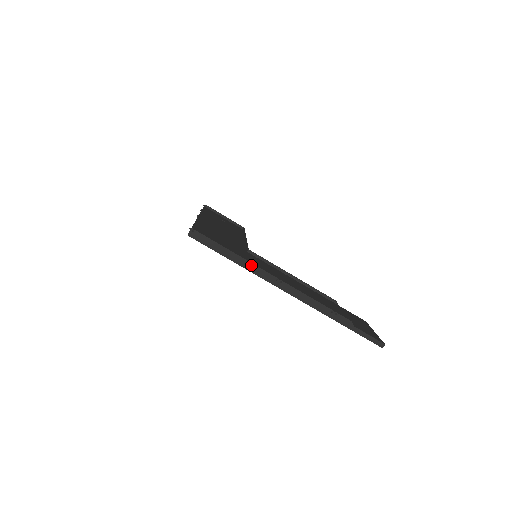
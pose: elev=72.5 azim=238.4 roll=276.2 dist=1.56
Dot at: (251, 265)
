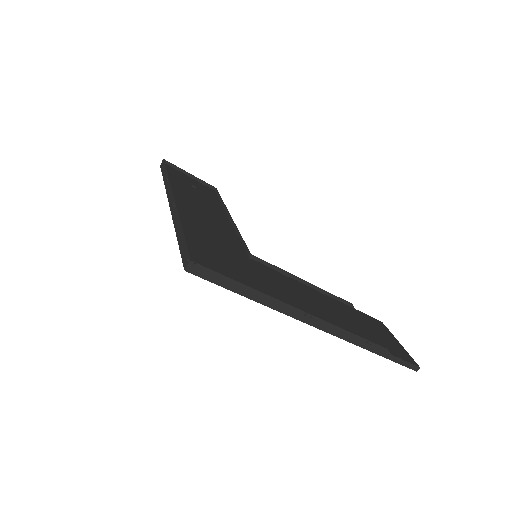
Dot at: (273, 301)
